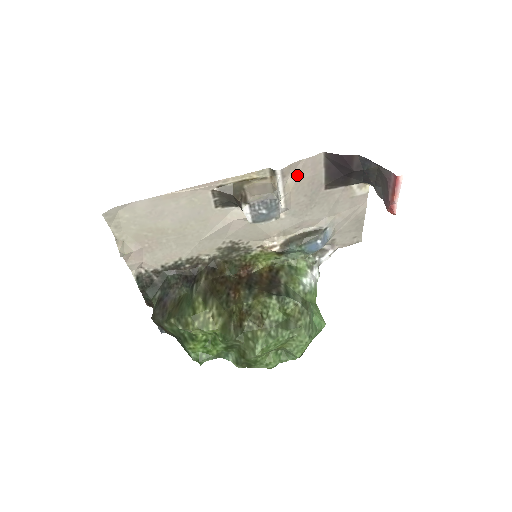
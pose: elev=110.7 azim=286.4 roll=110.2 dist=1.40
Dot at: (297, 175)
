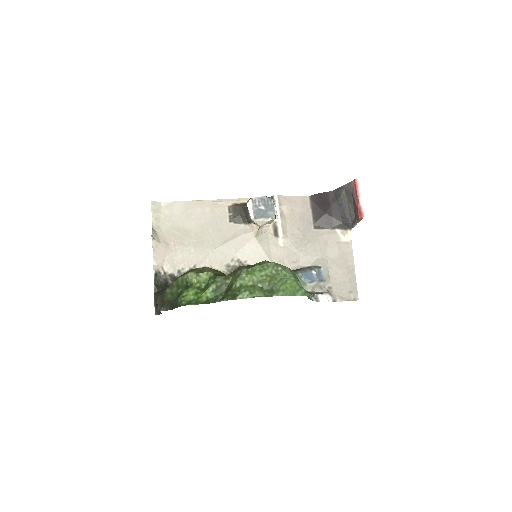
Dot at: (290, 208)
